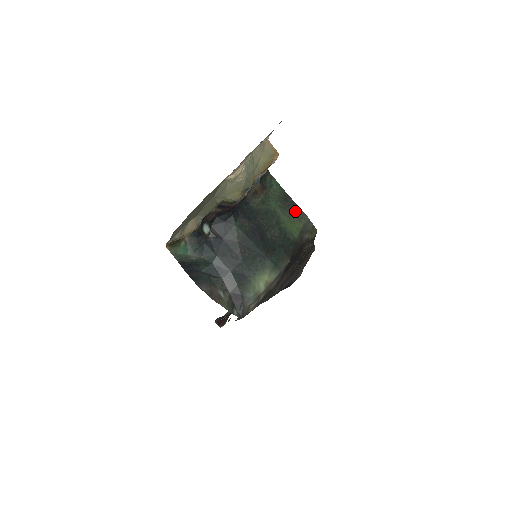
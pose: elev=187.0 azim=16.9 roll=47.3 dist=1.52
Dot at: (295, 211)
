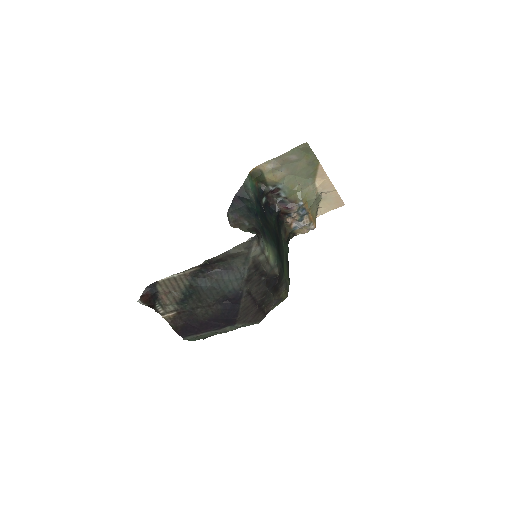
Dot at: (288, 271)
